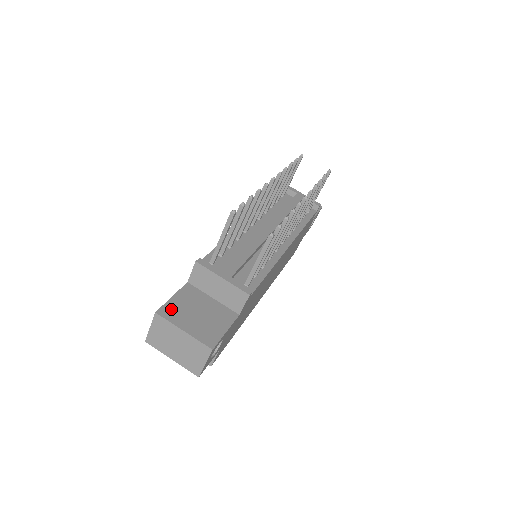
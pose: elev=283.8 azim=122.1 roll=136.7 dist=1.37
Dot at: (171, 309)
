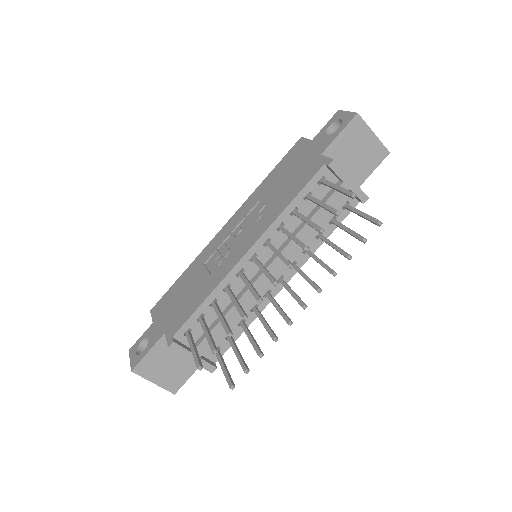
Dot at: (145, 366)
